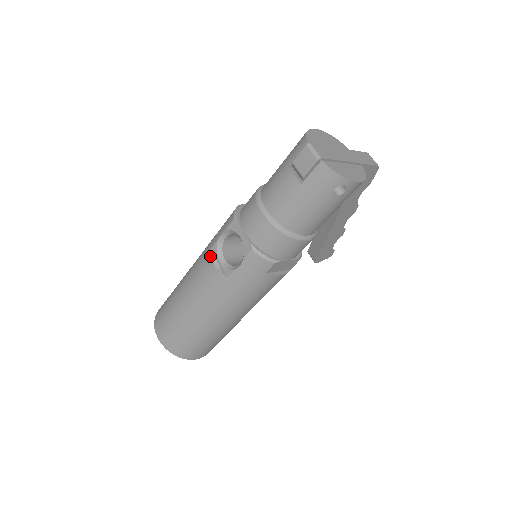
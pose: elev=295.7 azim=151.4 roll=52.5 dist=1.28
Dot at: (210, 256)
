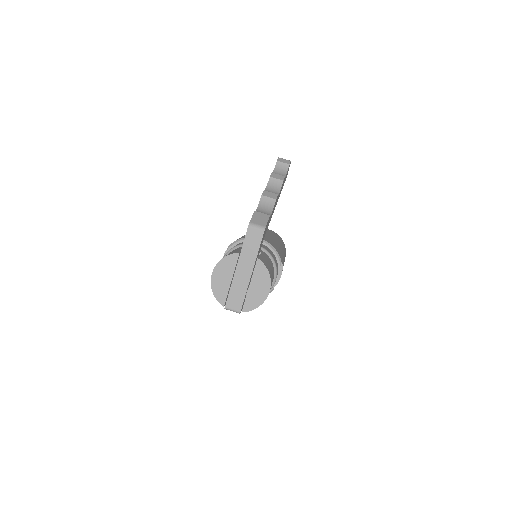
Dot at: occluded
